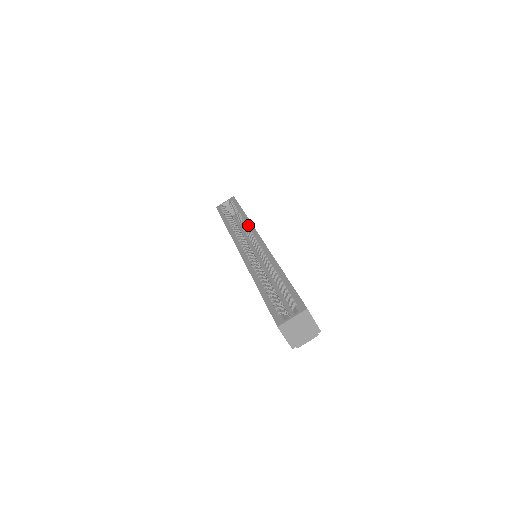
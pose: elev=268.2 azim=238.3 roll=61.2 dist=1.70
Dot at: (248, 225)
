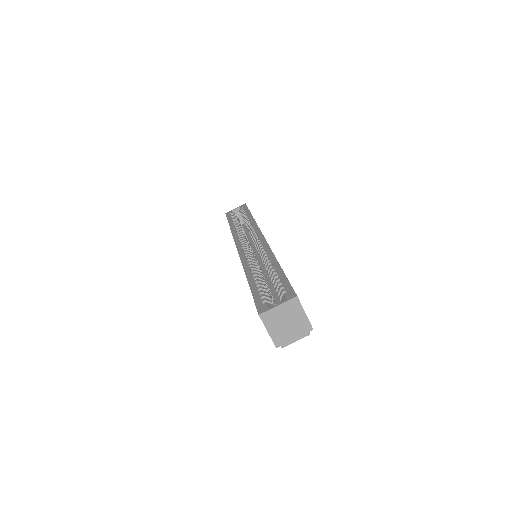
Dot at: (253, 225)
